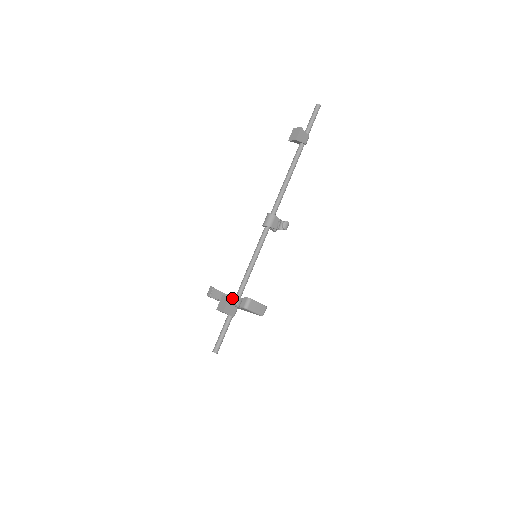
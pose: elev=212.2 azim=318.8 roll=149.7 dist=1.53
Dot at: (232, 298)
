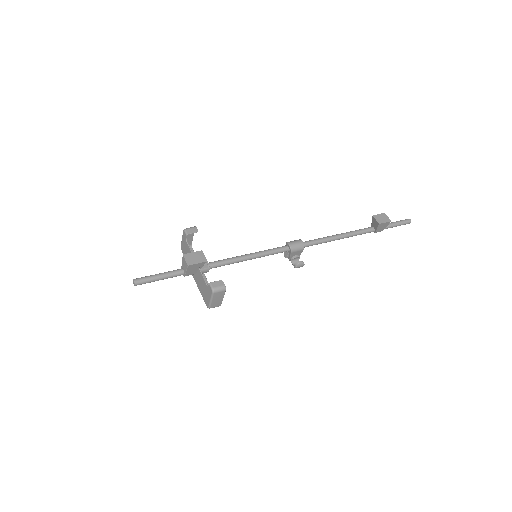
Dot at: occluded
